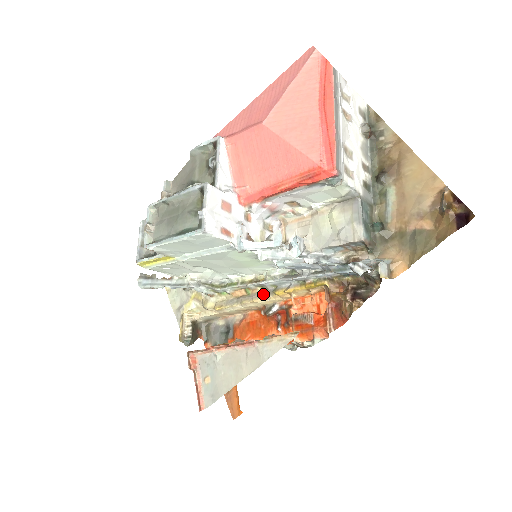
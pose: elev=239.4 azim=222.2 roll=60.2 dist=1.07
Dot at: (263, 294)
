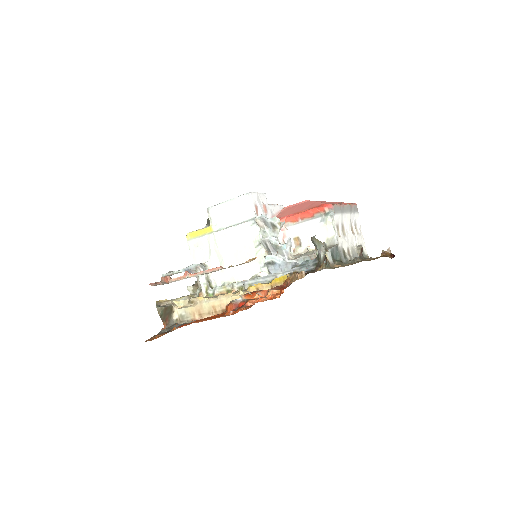
Dot at: (239, 291)
